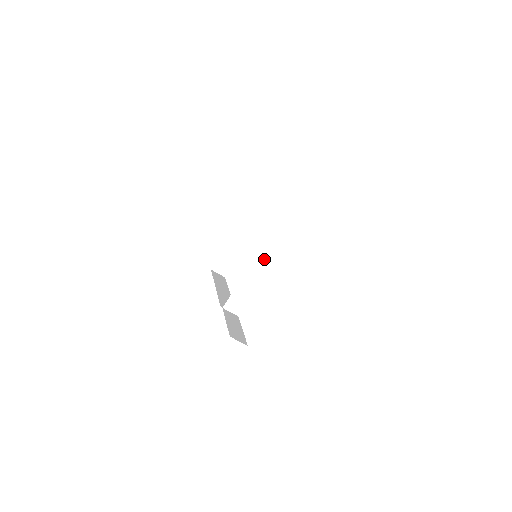
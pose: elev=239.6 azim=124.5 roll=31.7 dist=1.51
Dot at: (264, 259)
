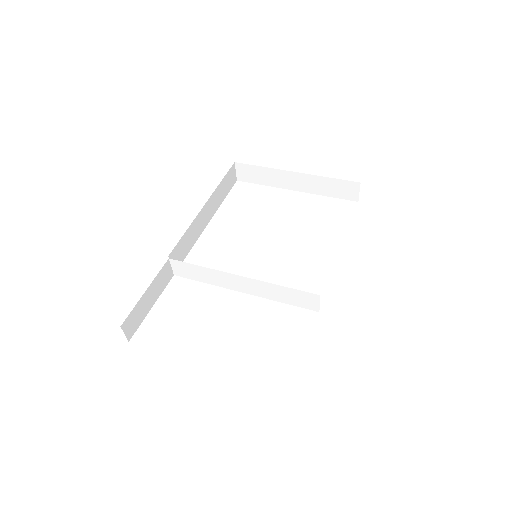
Dot at: (249, 285)
